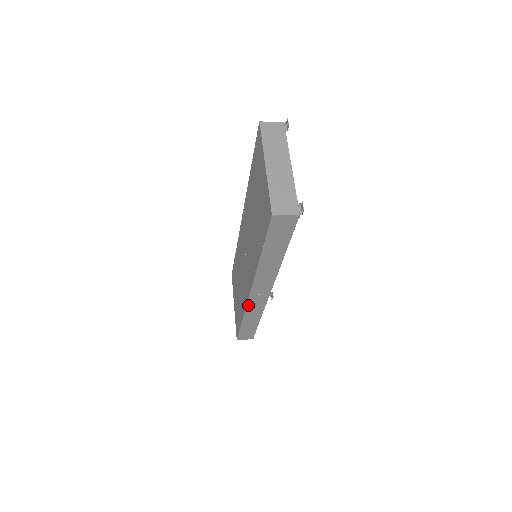
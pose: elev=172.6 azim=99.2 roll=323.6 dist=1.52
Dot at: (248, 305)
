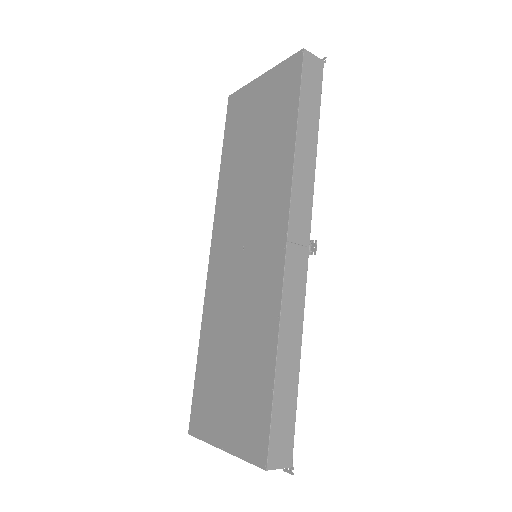
Dot at: (284, 283)
